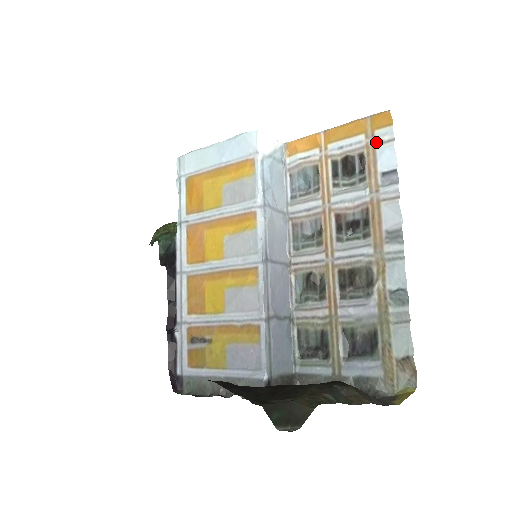
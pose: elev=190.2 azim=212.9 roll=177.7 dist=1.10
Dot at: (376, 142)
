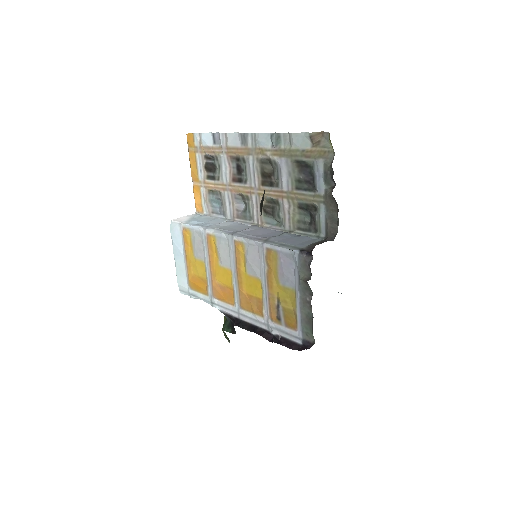
Dot at: (200, 146)
